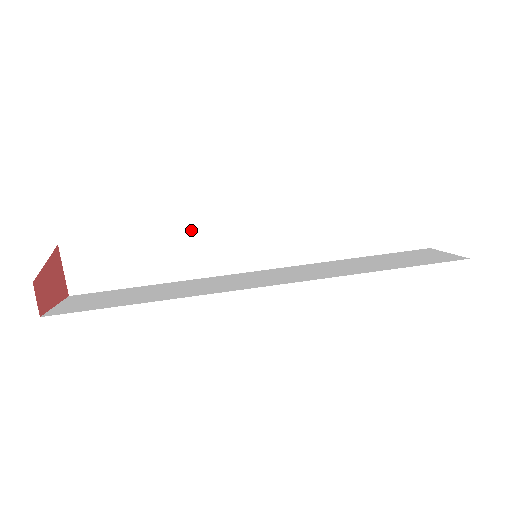
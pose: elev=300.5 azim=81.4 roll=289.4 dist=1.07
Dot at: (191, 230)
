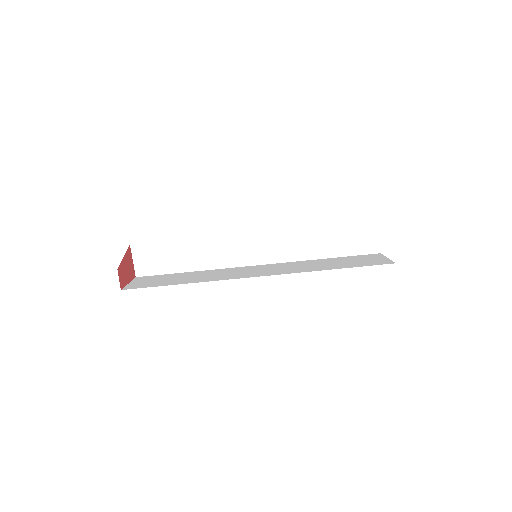
Dot at: (215, 237)
